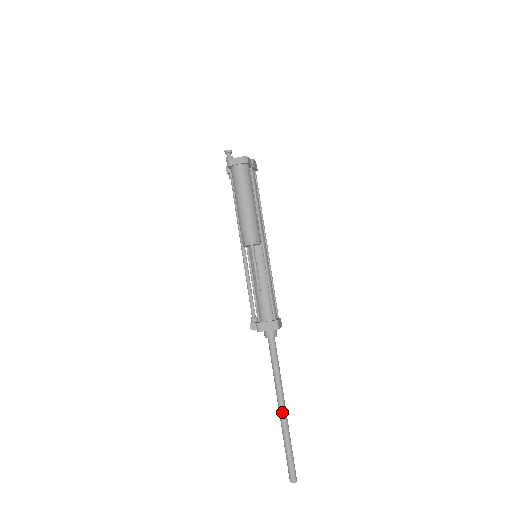
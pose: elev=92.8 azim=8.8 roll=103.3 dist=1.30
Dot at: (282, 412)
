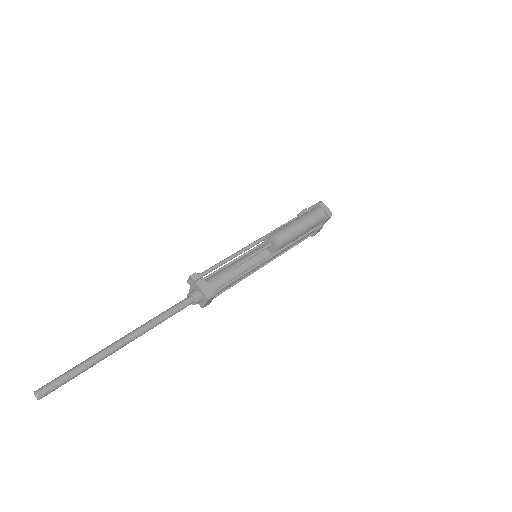
Dot at: (121, 342)
